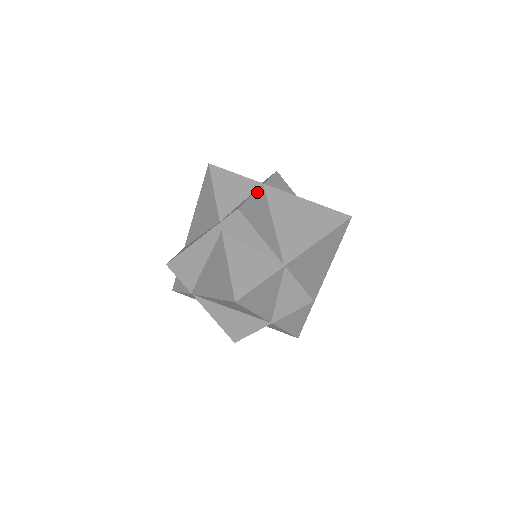
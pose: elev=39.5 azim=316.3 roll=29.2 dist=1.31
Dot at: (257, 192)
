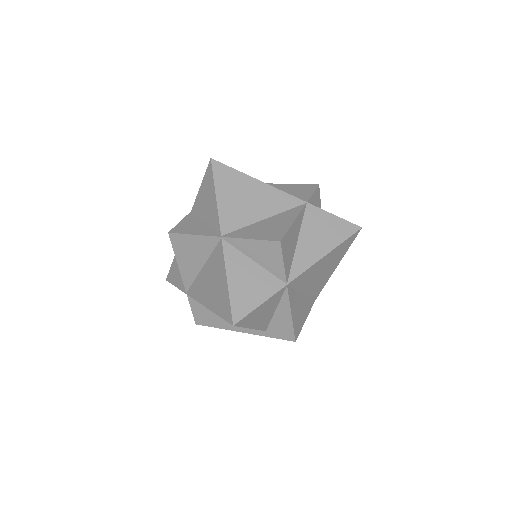
Dot at: (290, 302)
